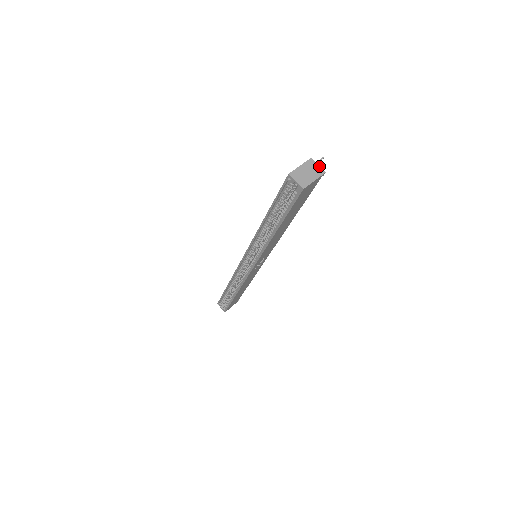
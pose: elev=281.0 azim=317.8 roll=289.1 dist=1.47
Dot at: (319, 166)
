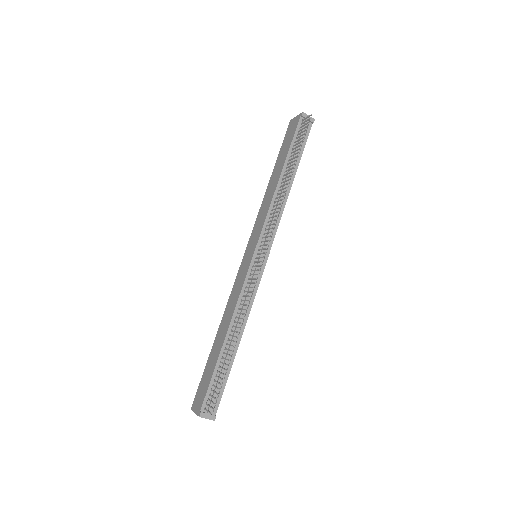
Dot at: occluded
